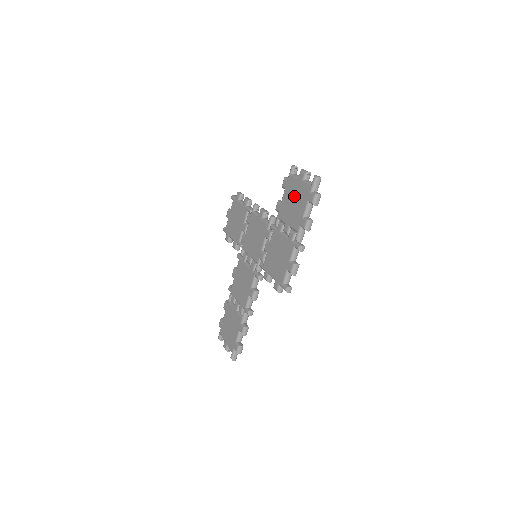
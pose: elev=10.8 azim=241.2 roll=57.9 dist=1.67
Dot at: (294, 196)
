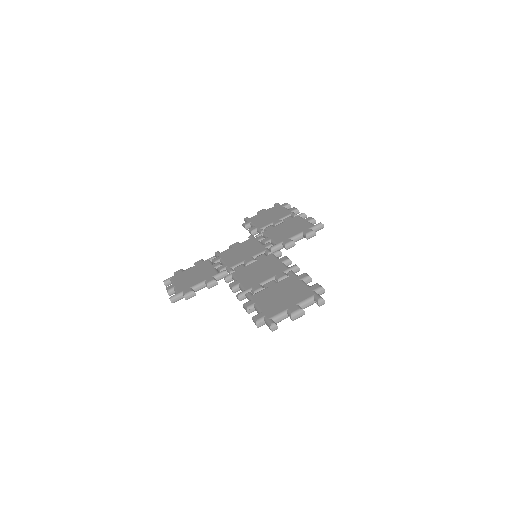
Dot at: (266, 215)
